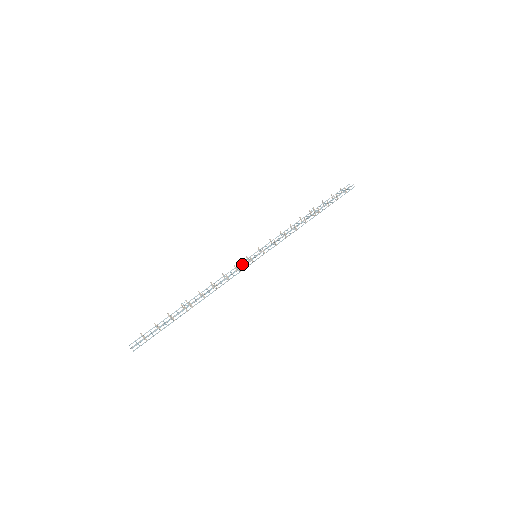
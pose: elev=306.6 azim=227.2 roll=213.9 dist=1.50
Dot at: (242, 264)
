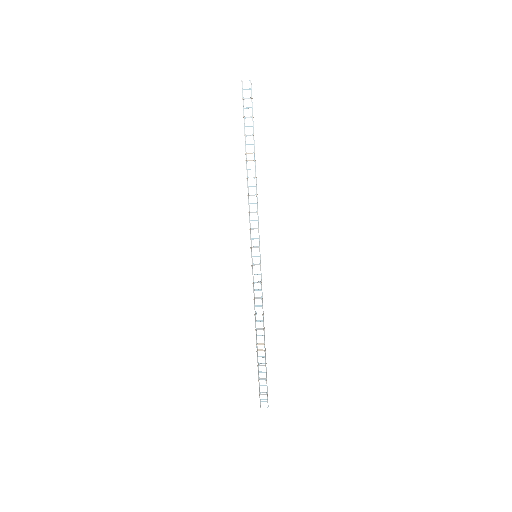
Dot at: occluded
